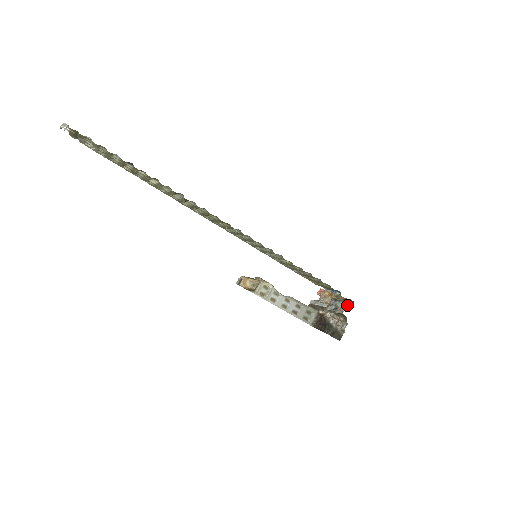
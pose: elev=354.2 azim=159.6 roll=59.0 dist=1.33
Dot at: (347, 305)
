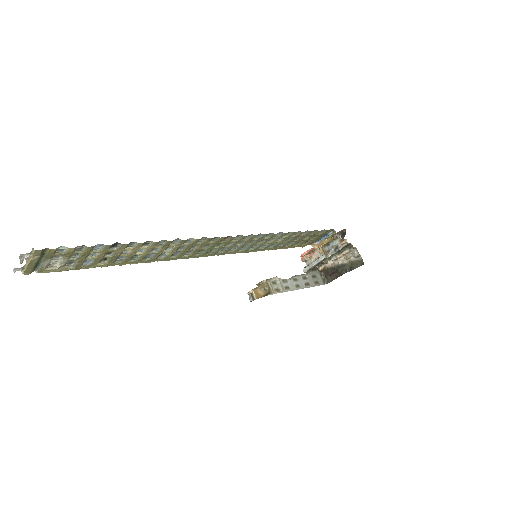
Dot at: (342, 237)
